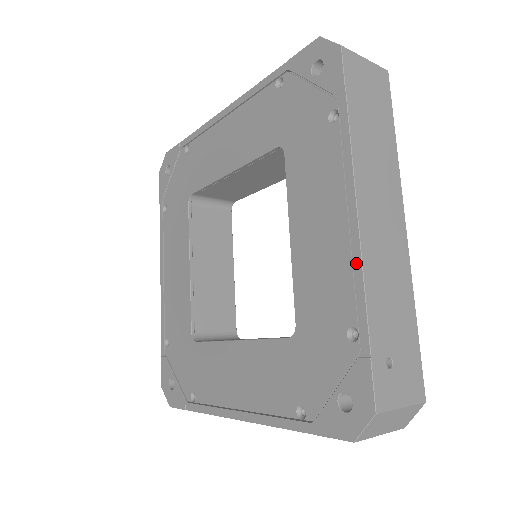
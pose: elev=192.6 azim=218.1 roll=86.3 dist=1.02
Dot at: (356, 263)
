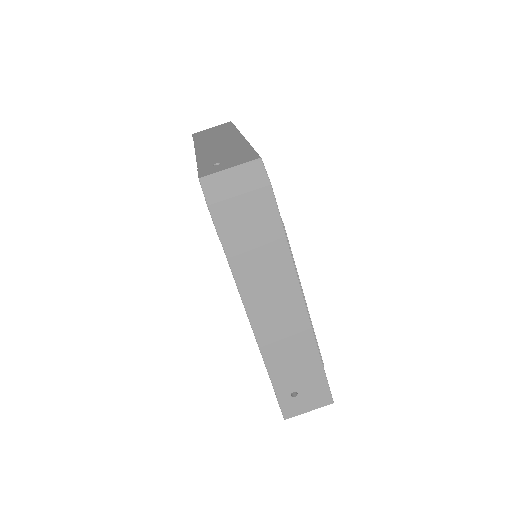
Dot at: occluded
